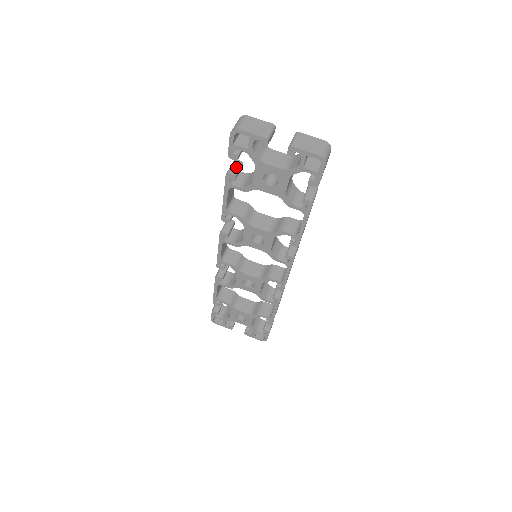
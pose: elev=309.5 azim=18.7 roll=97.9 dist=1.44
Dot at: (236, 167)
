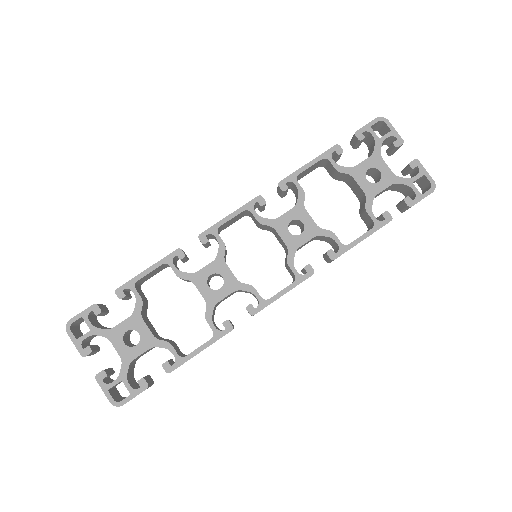
Dot at: occluded
